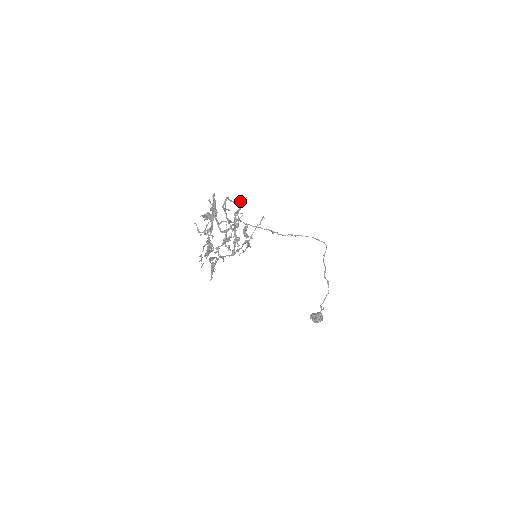
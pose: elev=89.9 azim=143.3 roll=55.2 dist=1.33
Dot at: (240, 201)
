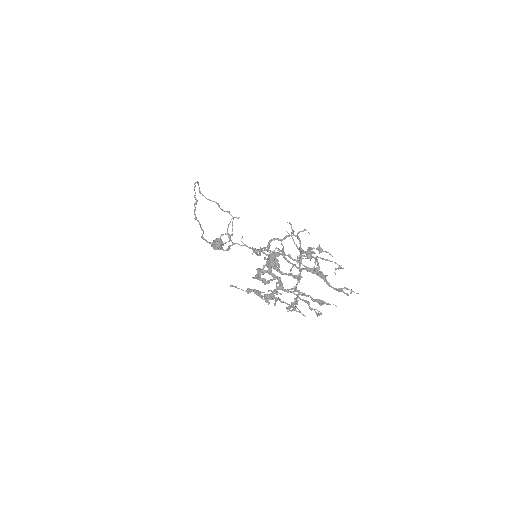
Dot at: occluded
